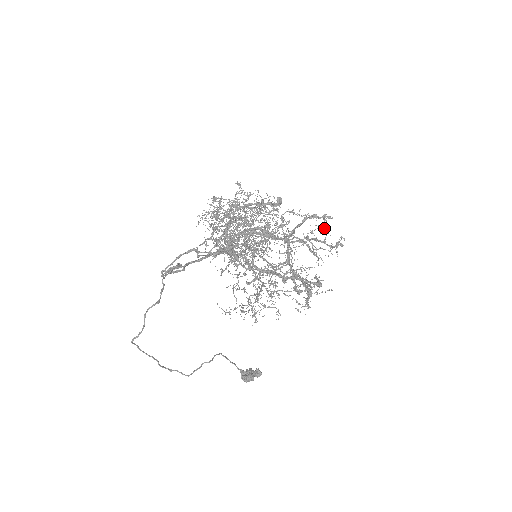
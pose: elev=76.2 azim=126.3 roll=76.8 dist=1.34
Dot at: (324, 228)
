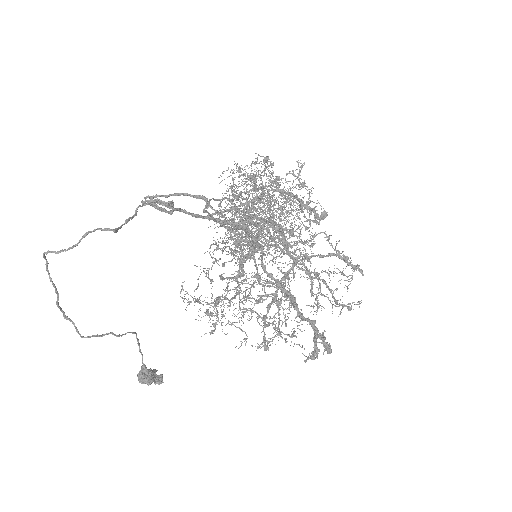
Dot at: occluded
